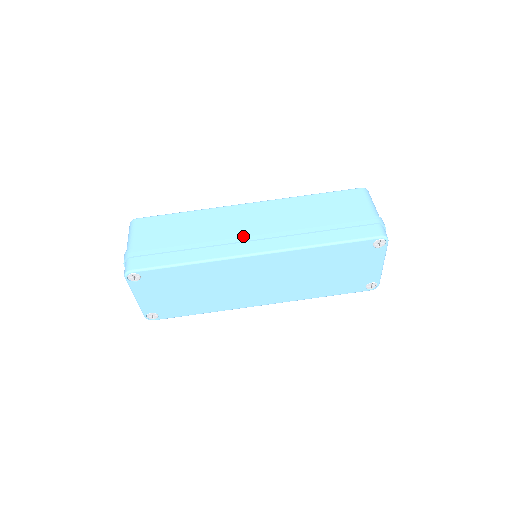
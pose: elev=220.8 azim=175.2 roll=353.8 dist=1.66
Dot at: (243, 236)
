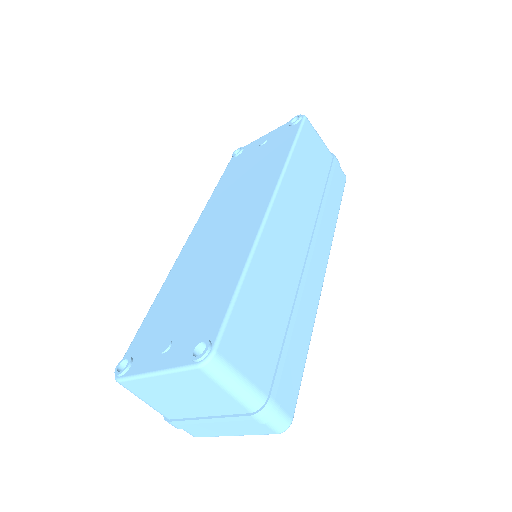
Dot at: (311, 260)
